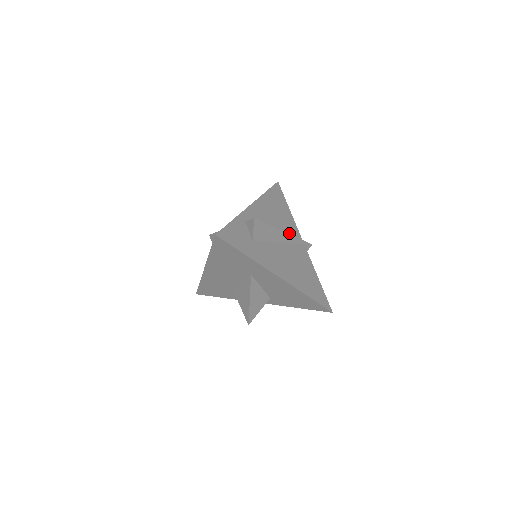
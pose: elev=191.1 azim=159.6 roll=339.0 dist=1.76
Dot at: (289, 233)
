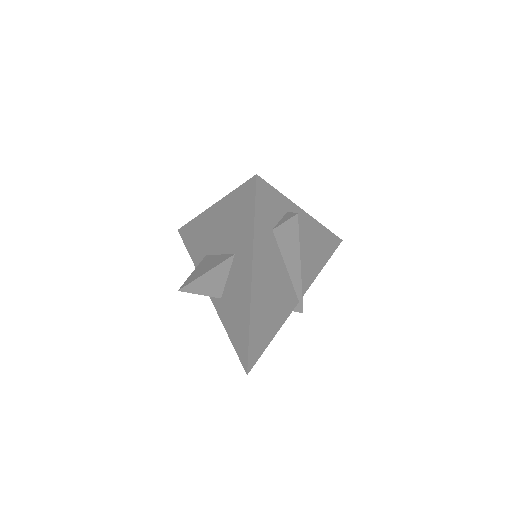
Dot at: (301, 276)
